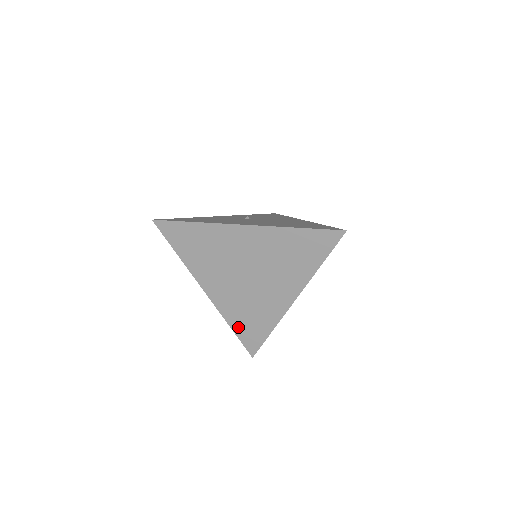
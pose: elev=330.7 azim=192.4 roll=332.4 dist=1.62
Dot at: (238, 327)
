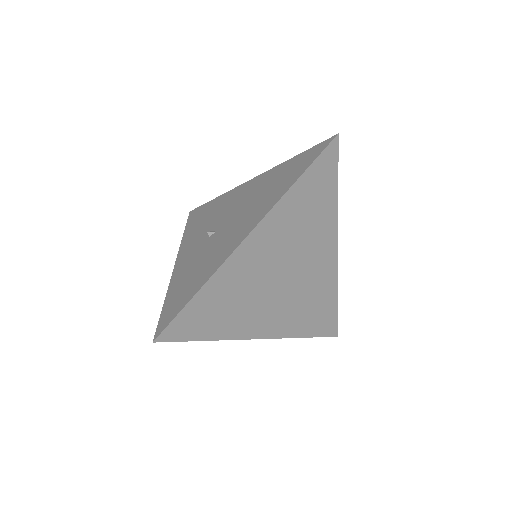
Dot at: (310, 329)
